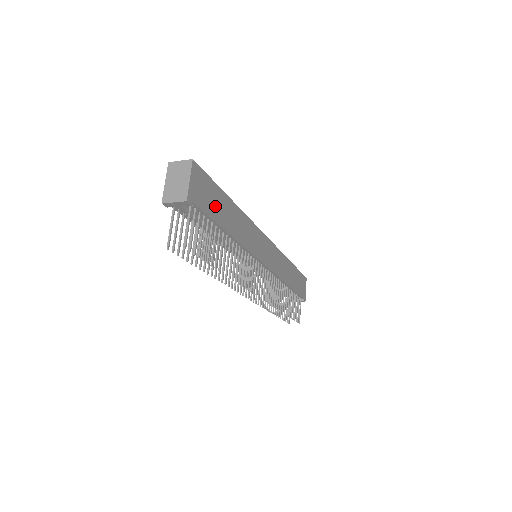
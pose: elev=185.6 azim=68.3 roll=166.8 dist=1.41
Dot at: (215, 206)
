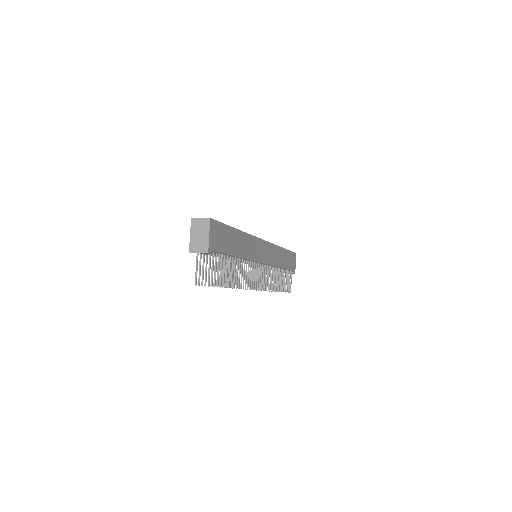
Dot at: (227, 242)
